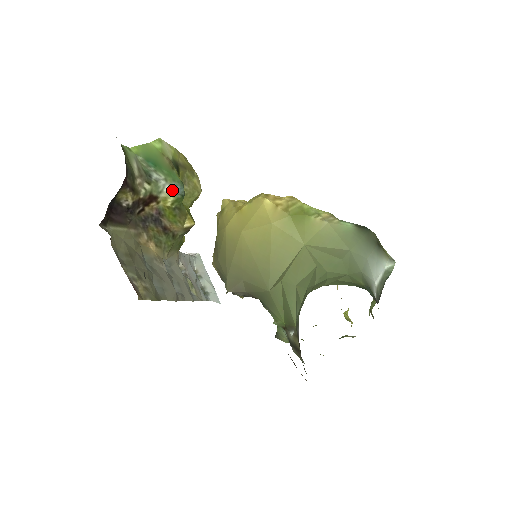
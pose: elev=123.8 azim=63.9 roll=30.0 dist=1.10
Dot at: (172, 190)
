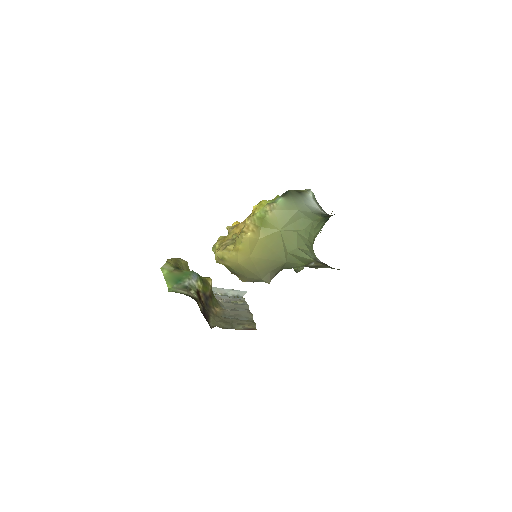
Dot at: (195, 279)
